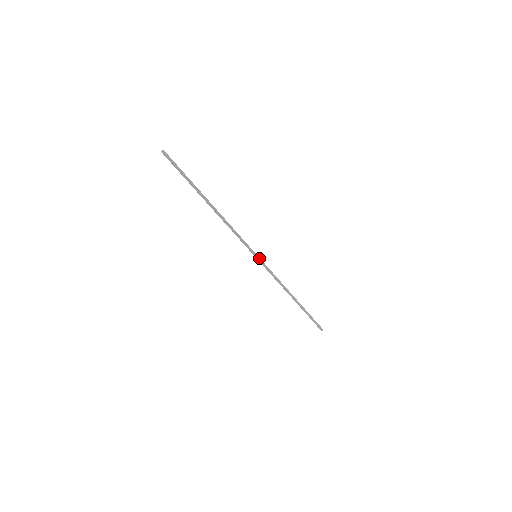
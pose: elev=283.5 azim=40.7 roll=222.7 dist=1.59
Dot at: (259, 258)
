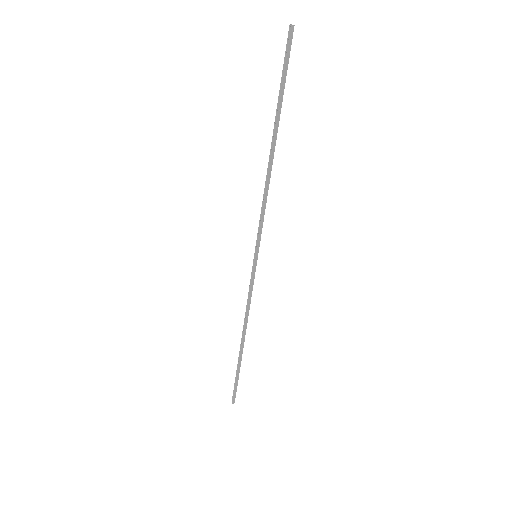
Dot at: (256, 261)
